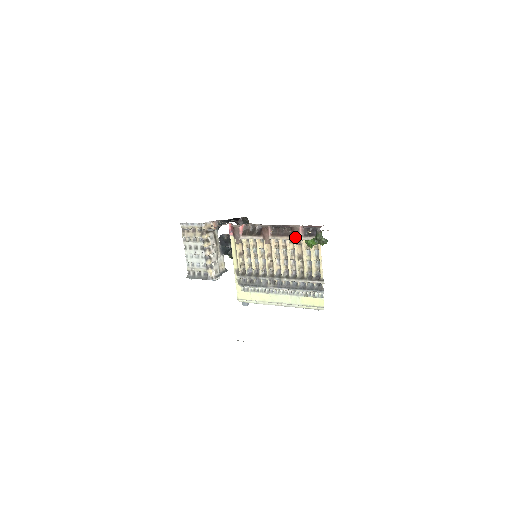
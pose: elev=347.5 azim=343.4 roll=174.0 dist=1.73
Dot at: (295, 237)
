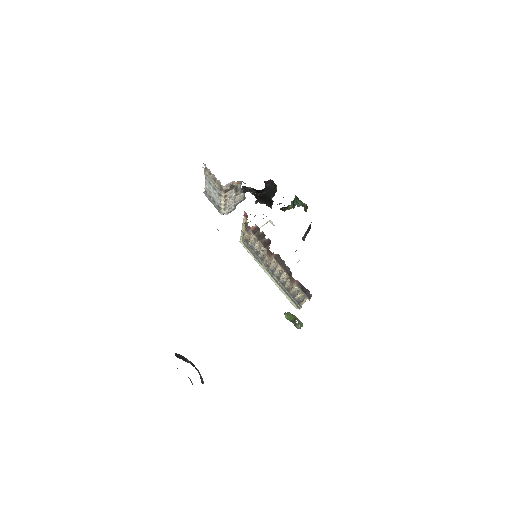
Dot at: (290, 279)
